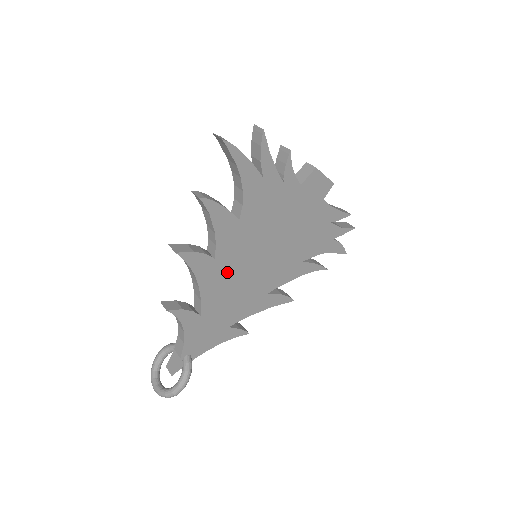
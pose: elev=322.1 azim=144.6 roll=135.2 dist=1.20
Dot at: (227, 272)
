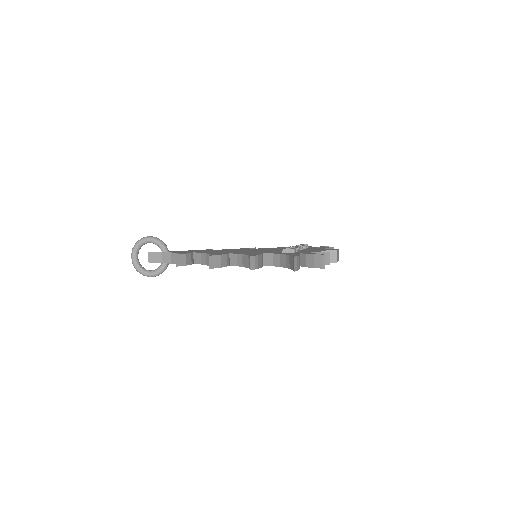
Dot at: occluded
